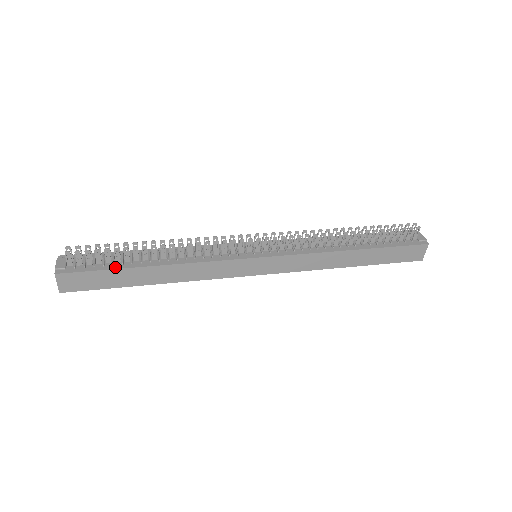
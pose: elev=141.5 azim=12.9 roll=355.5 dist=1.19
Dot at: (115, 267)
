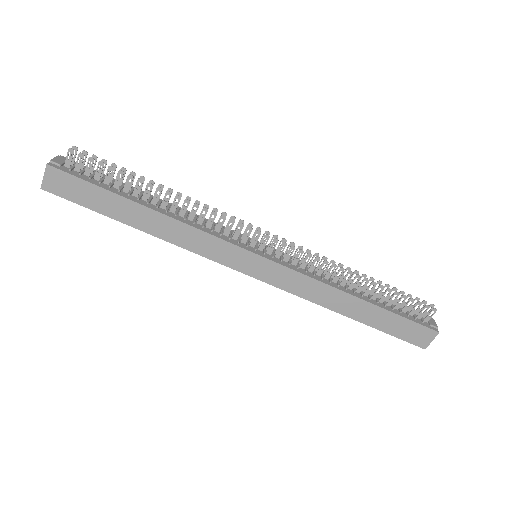
Dot at: (110, 189)
